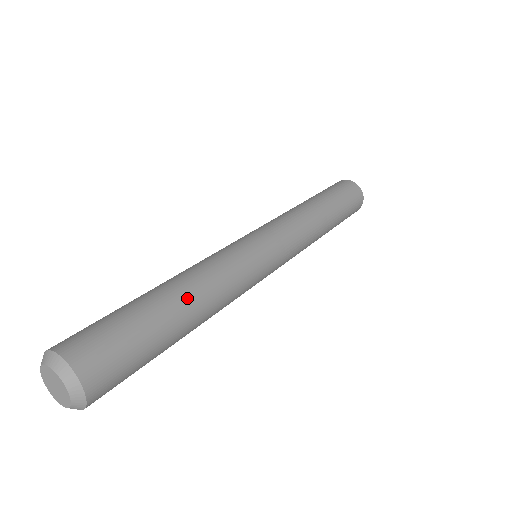
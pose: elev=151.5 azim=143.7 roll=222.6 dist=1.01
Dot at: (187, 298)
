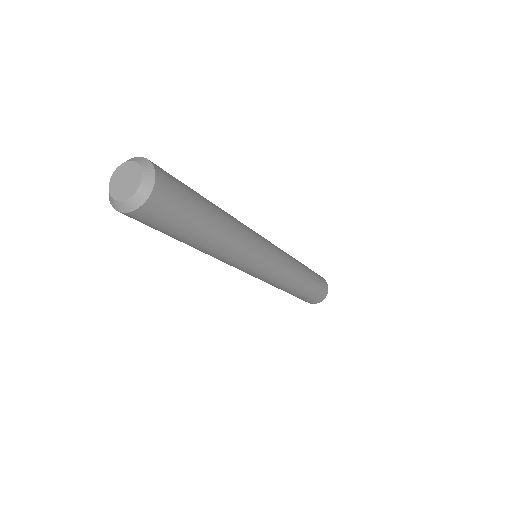
Dot at: (224, 216)
